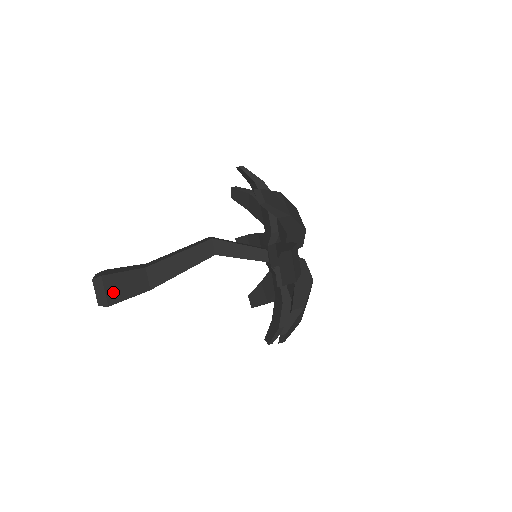
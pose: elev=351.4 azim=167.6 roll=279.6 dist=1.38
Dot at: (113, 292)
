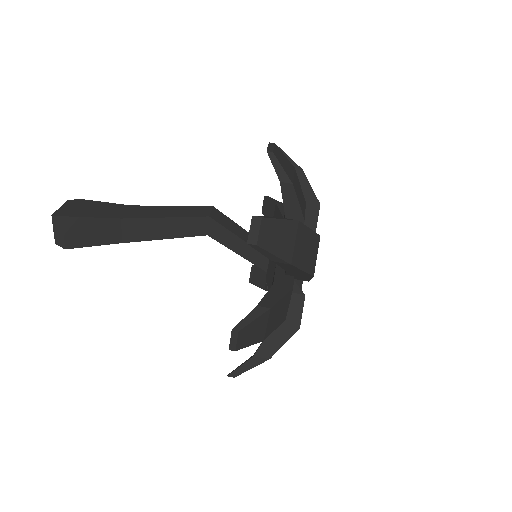
Dot at: (74, 236)
